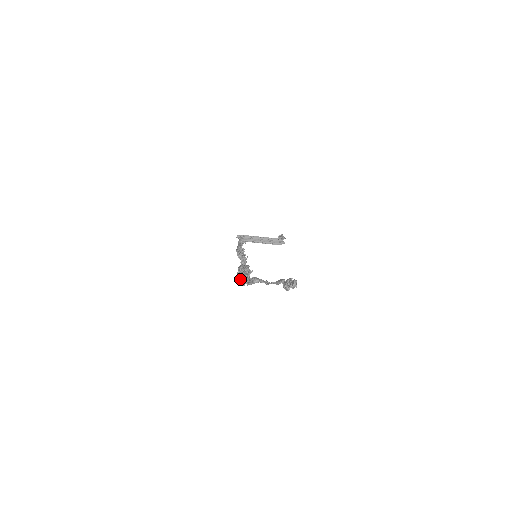
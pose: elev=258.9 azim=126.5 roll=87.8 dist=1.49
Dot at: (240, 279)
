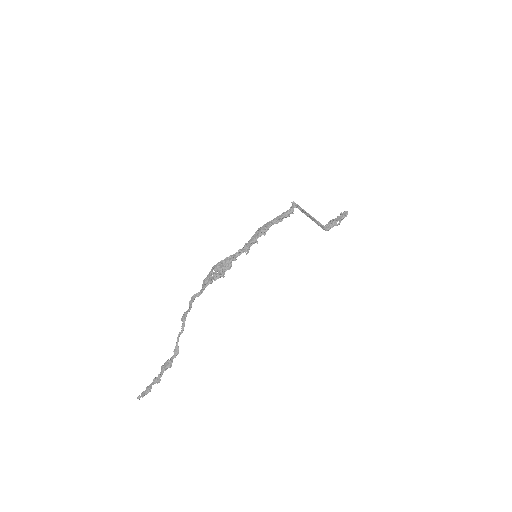
Dot at: (210, 272)
